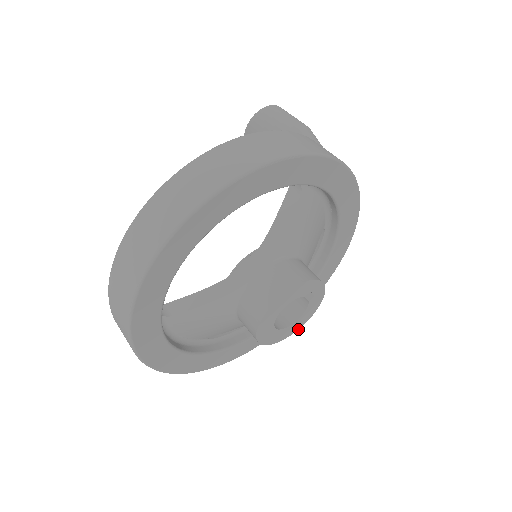
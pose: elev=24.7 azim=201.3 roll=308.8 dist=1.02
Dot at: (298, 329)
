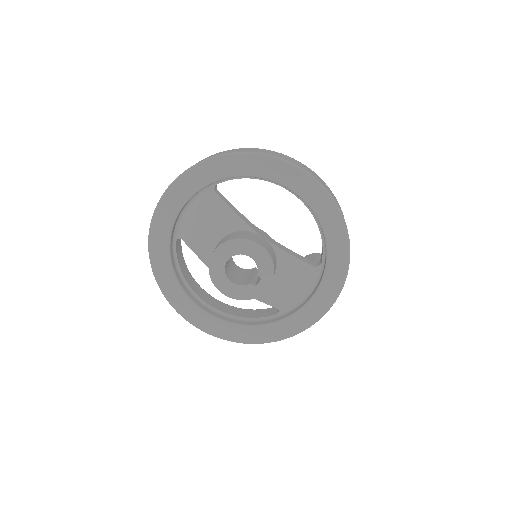
Dot at: occluded
